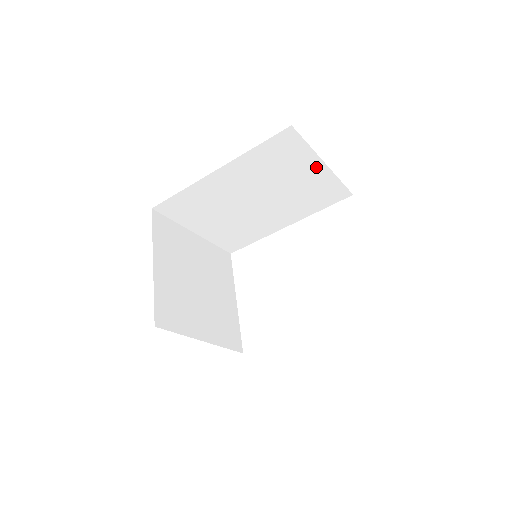
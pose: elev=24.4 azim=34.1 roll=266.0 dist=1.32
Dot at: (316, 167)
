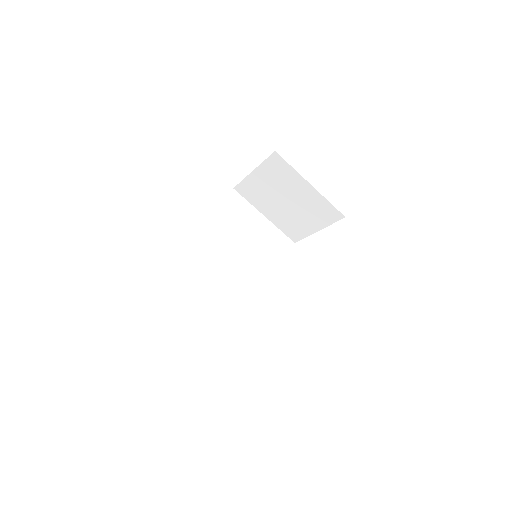
Dot at: (260, 219)
